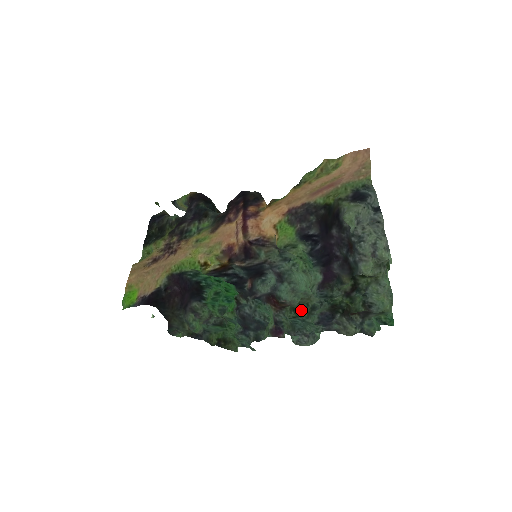
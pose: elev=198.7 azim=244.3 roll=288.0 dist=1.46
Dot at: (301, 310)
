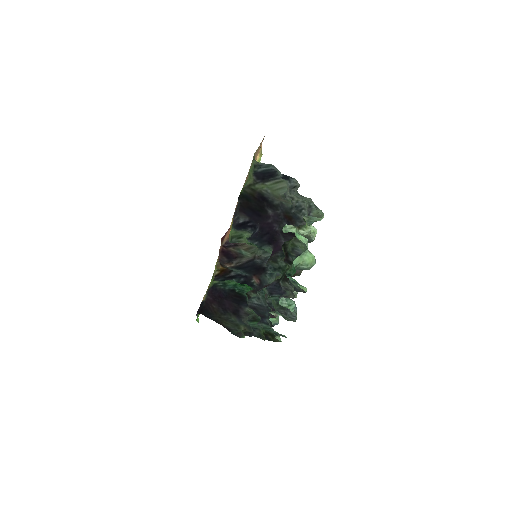
Dot at: occluded
